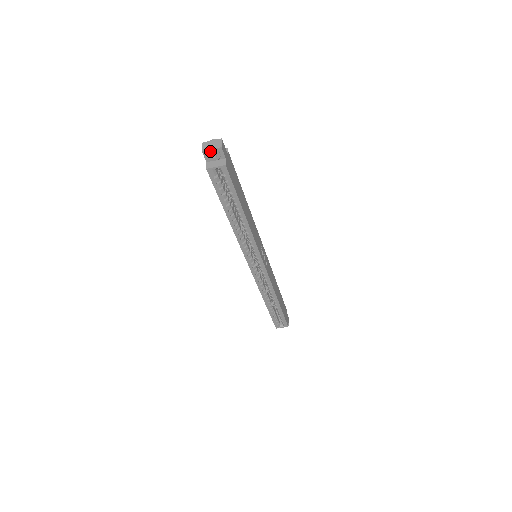
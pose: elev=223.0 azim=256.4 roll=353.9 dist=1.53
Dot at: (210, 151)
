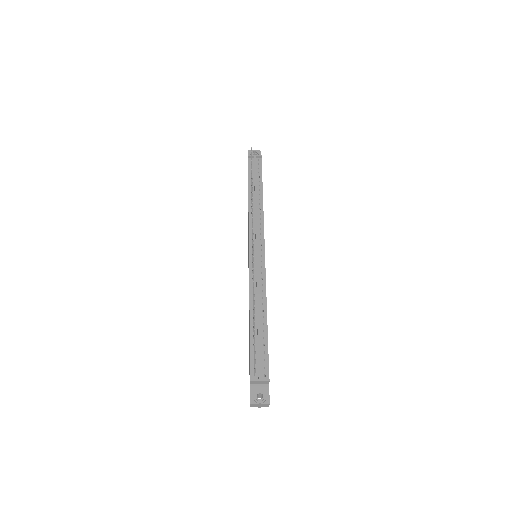
Dot at: (258, 407)
